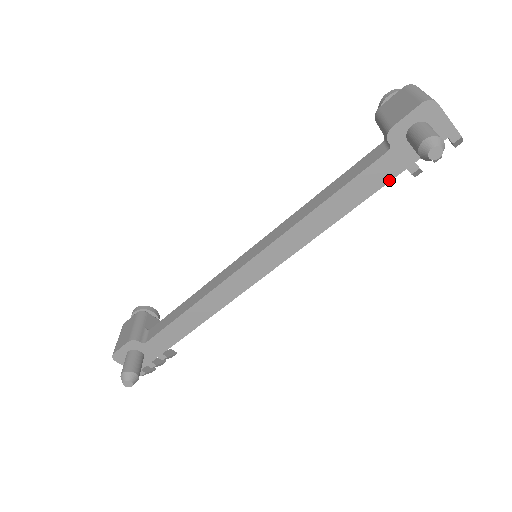
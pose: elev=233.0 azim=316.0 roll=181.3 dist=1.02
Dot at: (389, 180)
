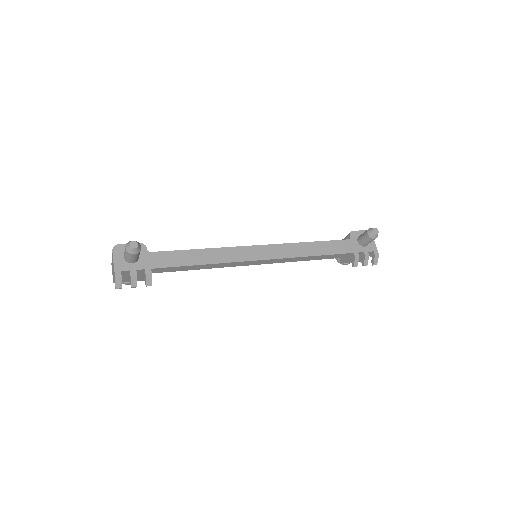
Dot at: (345, 253)
